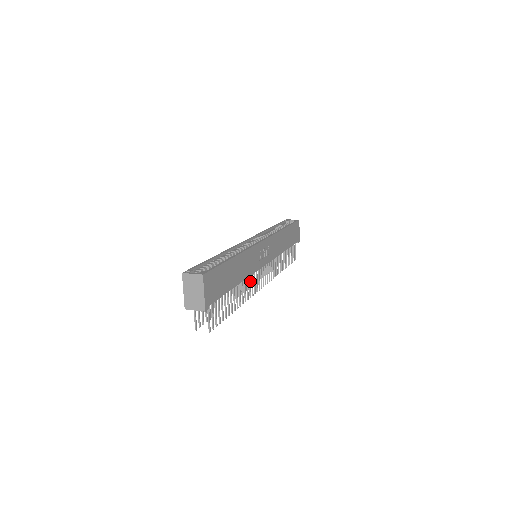
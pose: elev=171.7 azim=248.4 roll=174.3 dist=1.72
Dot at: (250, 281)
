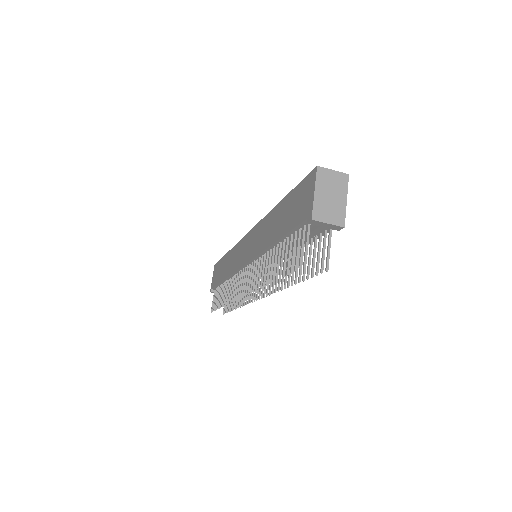
Dot at: occluded
